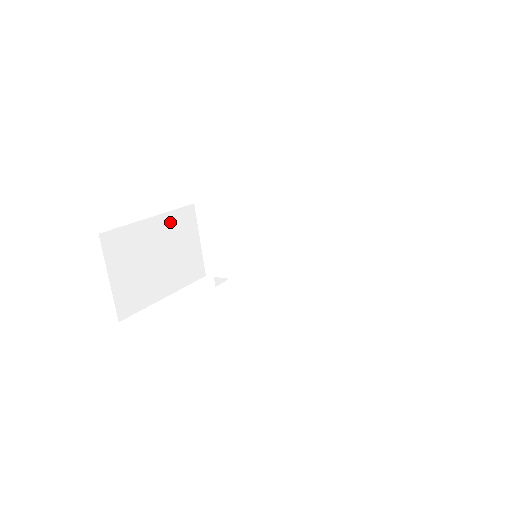
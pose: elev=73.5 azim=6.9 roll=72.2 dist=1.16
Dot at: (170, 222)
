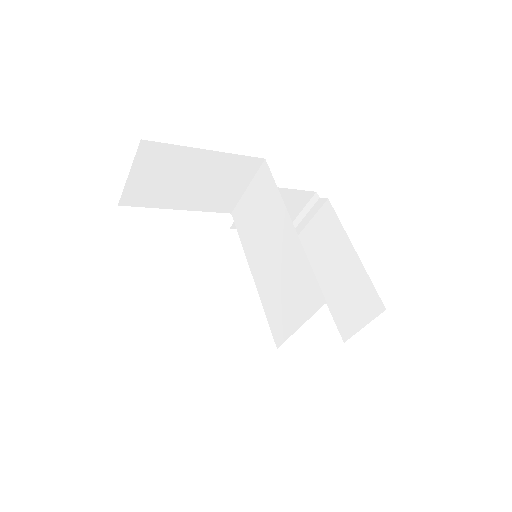
Dot at: (226, 161)
